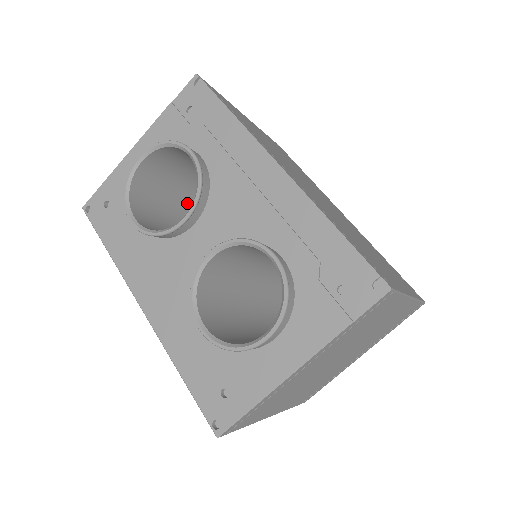
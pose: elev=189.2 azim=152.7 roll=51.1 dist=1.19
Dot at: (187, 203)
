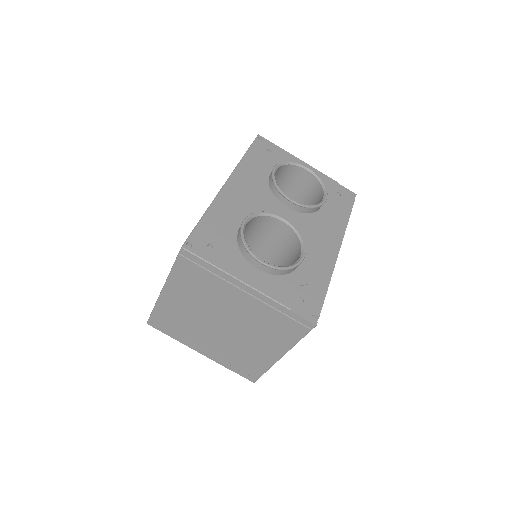
Dot at: occluded
